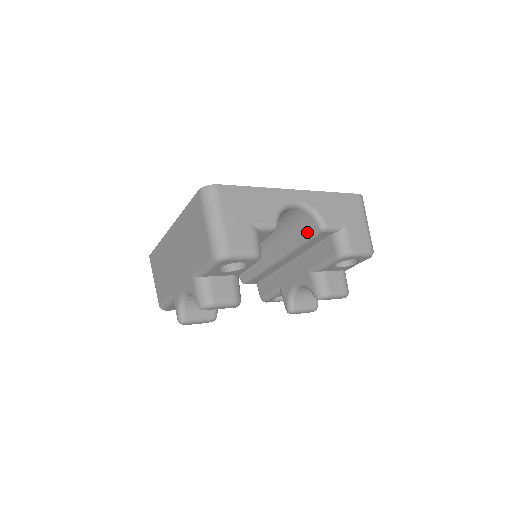
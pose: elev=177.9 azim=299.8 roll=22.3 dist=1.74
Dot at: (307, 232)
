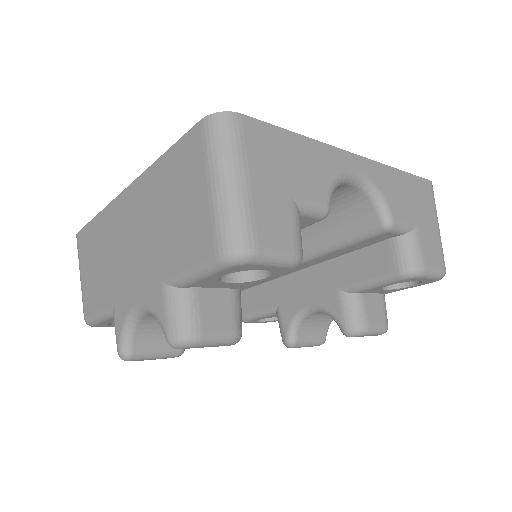
Dot at: (355, 229)
